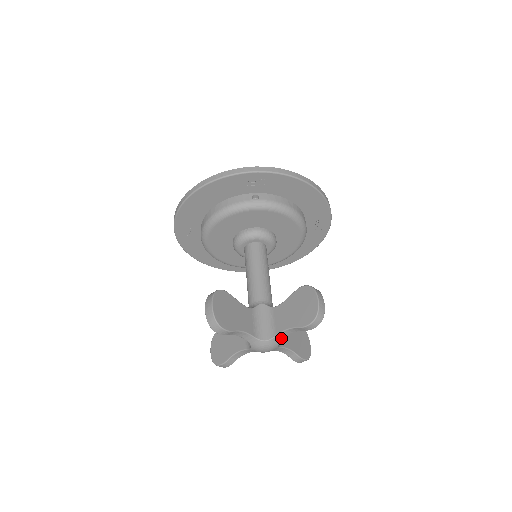
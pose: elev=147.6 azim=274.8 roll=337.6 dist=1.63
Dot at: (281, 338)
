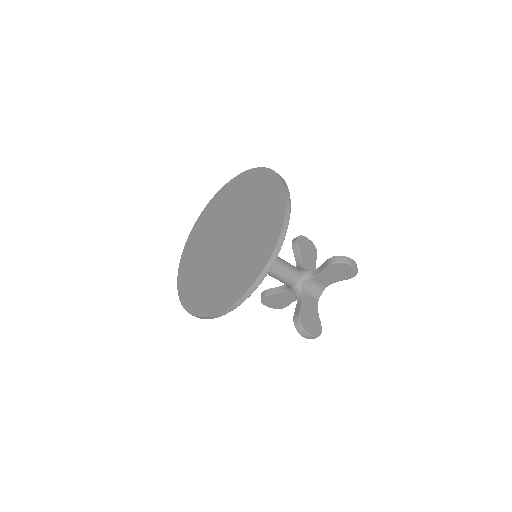
Dot at: occluded
